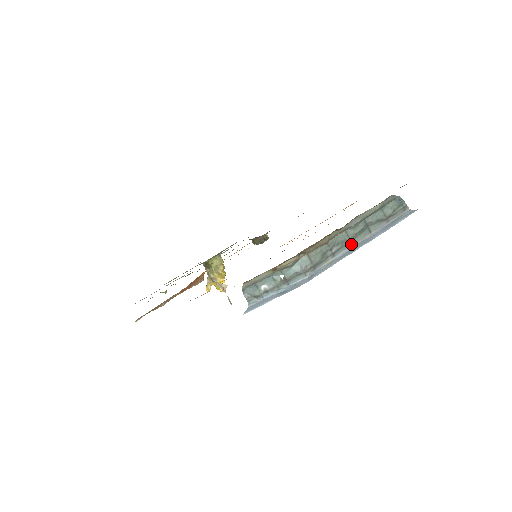
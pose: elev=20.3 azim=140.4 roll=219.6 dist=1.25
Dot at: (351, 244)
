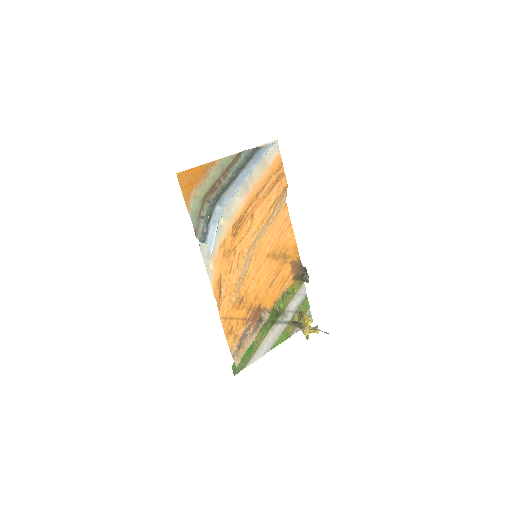
Dot at: (235, 179)
